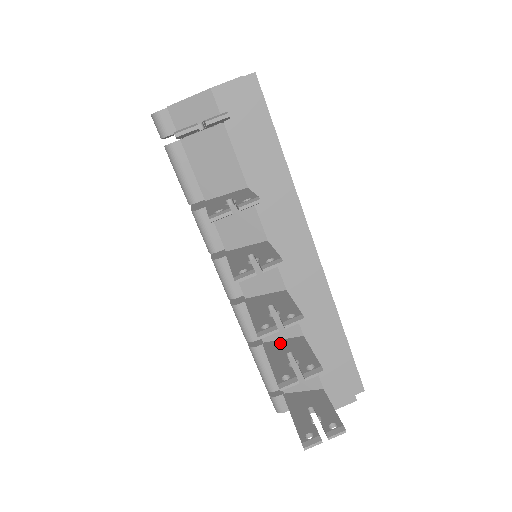
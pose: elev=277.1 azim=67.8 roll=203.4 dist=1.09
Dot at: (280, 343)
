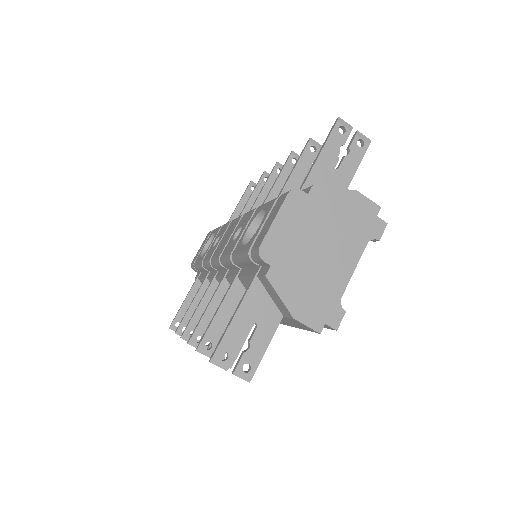
Dot at: occluded
